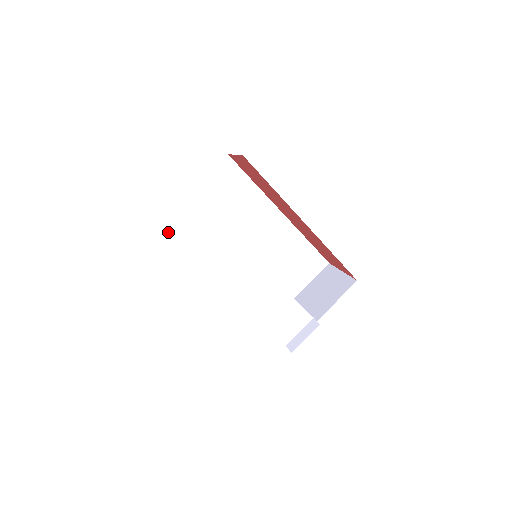
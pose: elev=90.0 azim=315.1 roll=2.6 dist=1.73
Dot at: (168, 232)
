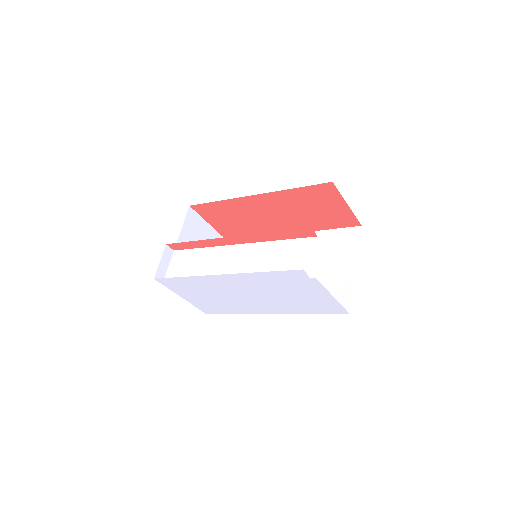
Dot at: occluded
